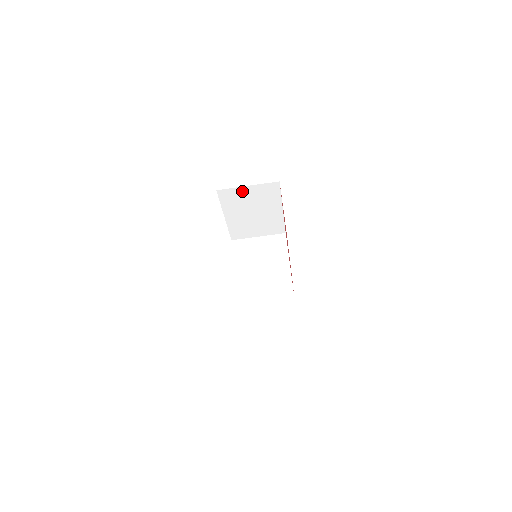
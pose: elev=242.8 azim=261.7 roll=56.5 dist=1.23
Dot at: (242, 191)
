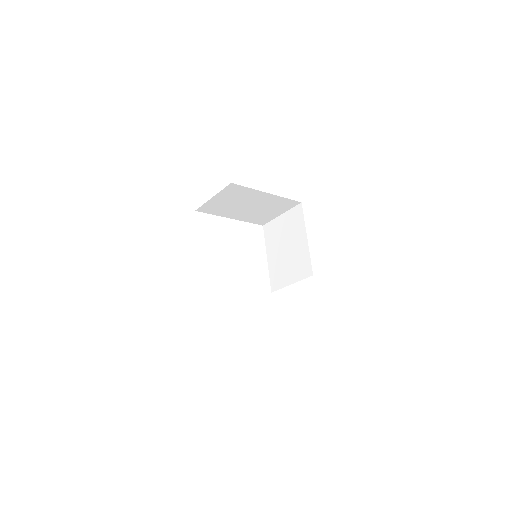
Dot at: (214, 202)
